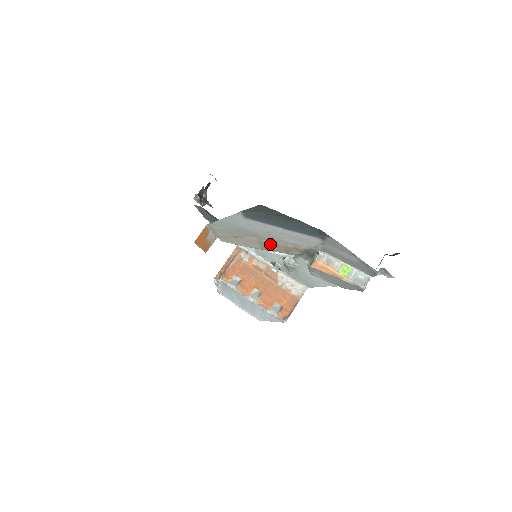
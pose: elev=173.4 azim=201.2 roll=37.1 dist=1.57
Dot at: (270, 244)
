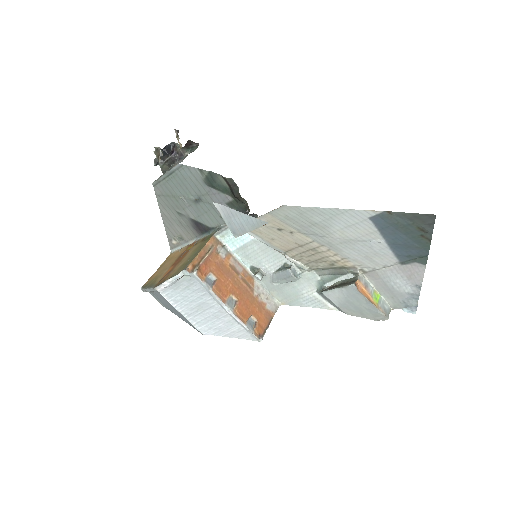
Dot at: (310, 250)
